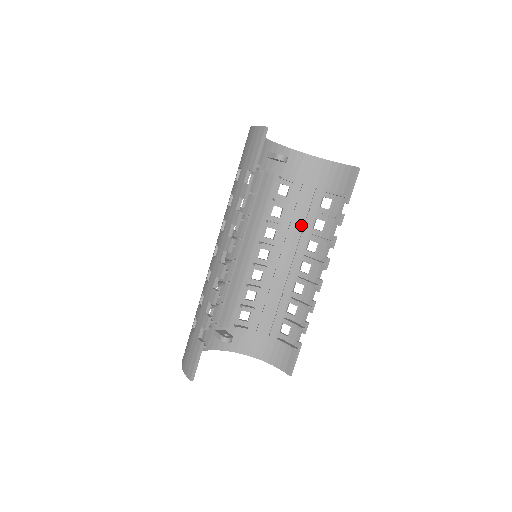
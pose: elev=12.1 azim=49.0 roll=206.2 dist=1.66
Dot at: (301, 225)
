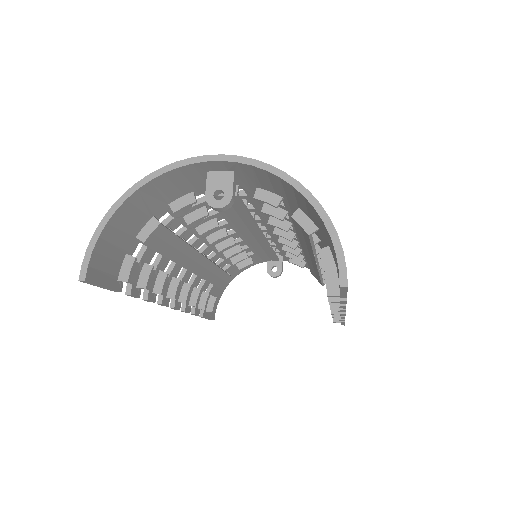
Dot at: (310, 250)
